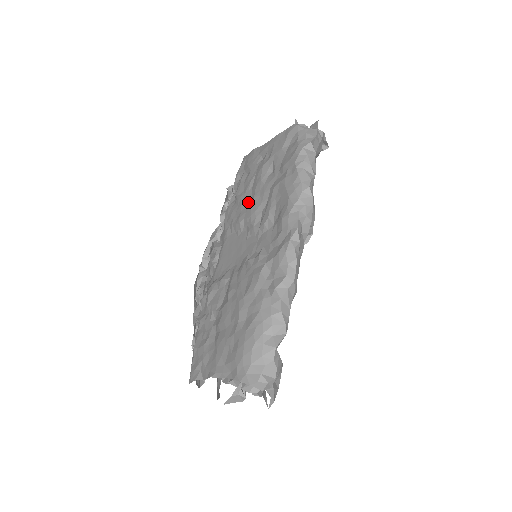
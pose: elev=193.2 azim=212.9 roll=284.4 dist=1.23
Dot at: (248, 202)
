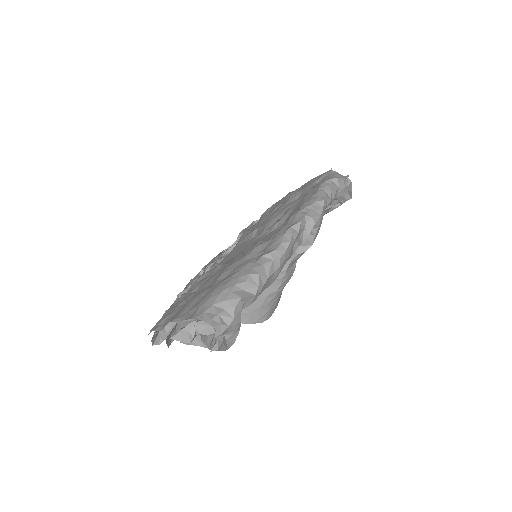
Dot at: (268, 218)
